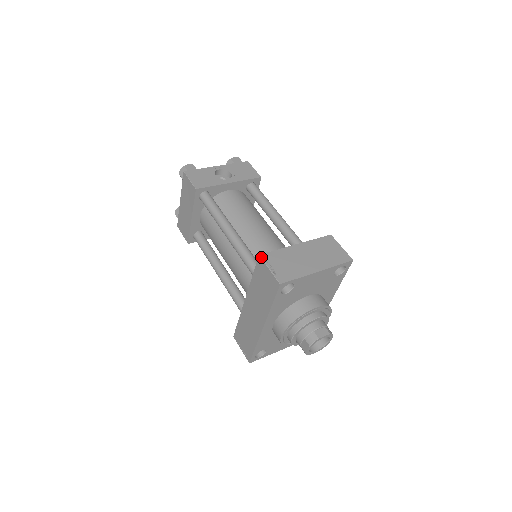
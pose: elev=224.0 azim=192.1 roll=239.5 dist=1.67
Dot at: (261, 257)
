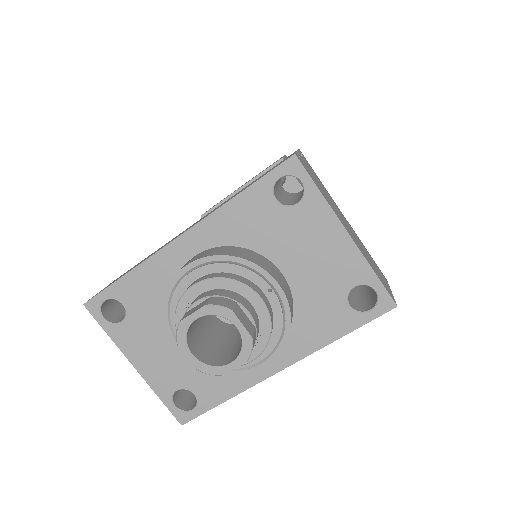
Dot at: (299, 149)
